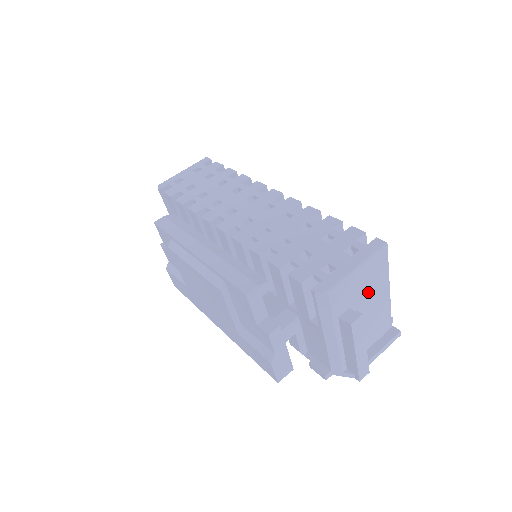
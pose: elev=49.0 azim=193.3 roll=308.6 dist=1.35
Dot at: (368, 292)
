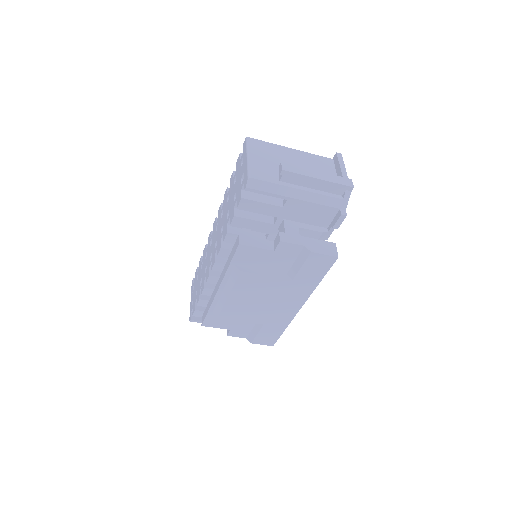
Dot at: (277, 159)
